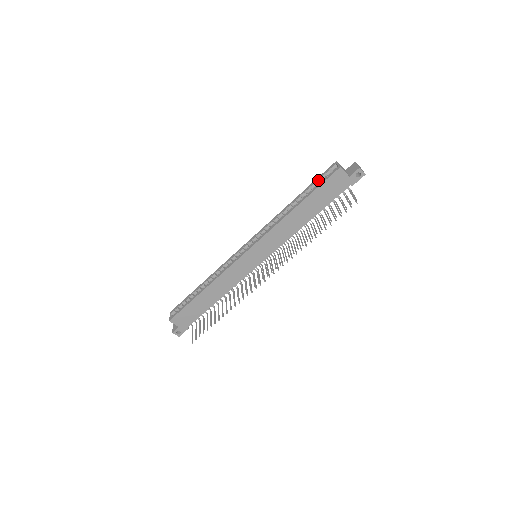
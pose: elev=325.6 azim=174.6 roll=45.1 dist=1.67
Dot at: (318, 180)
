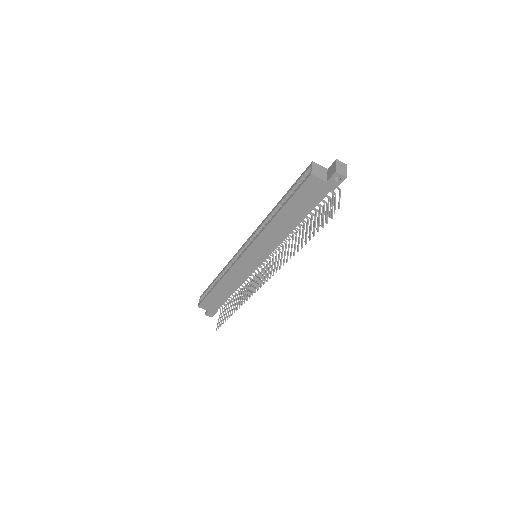
Dot at: (296, 184)
